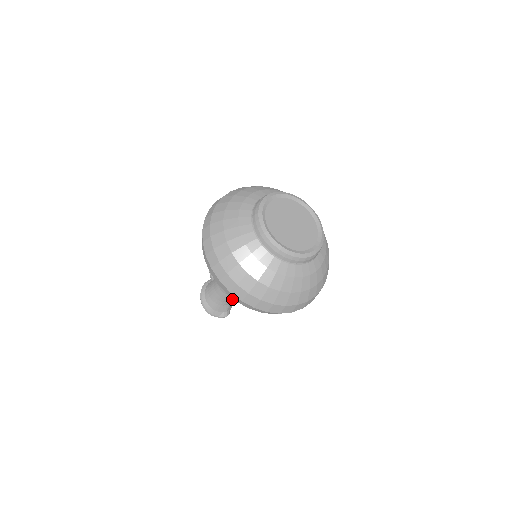
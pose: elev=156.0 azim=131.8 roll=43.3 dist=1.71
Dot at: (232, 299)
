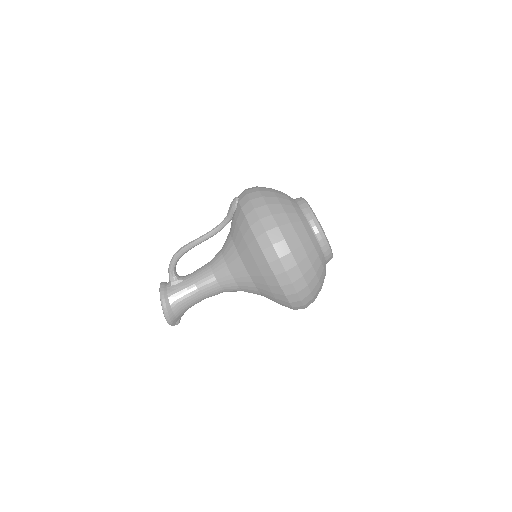
Dot at: occluded
